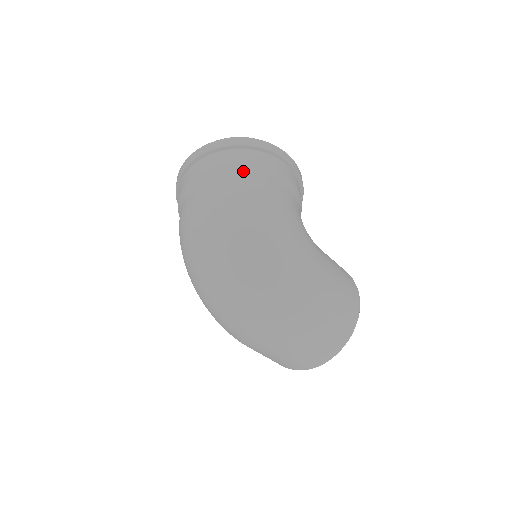
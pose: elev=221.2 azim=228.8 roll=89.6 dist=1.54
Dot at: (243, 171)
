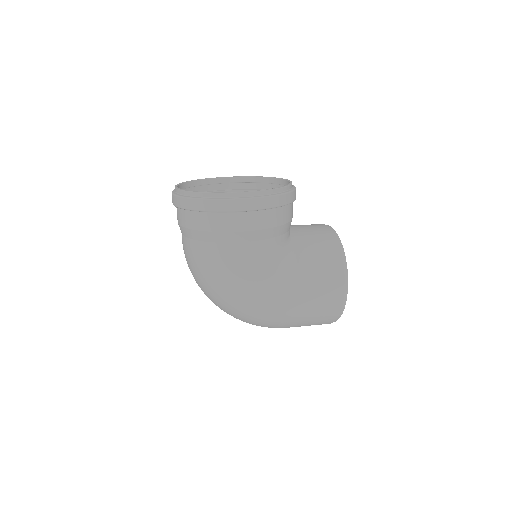
Dot at: (202, 239)
